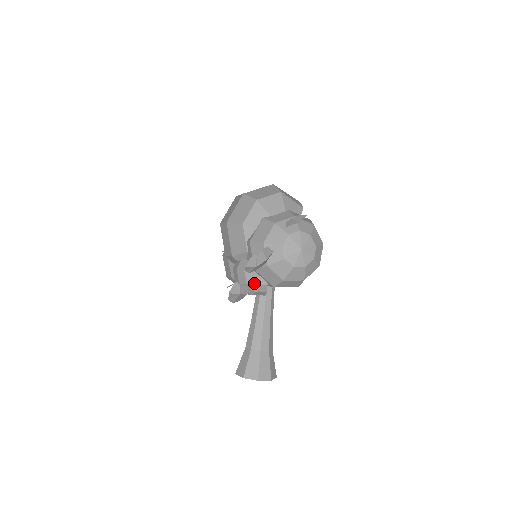
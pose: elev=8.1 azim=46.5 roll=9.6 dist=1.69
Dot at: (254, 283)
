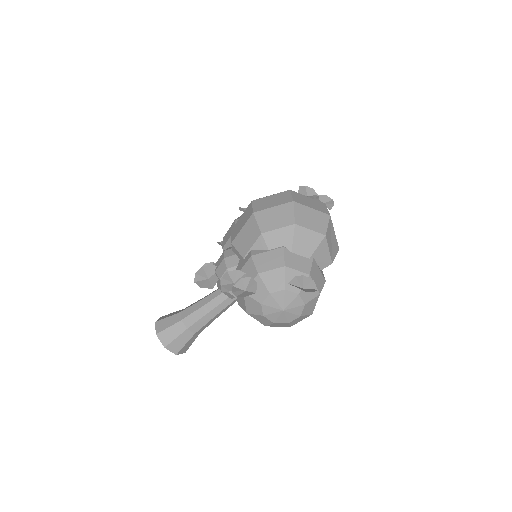
Dot at: occluded
